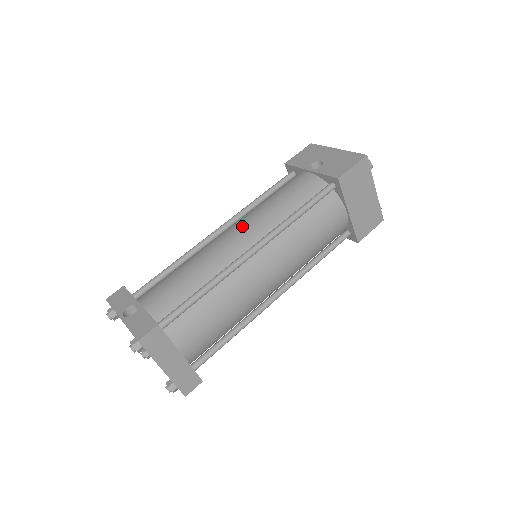
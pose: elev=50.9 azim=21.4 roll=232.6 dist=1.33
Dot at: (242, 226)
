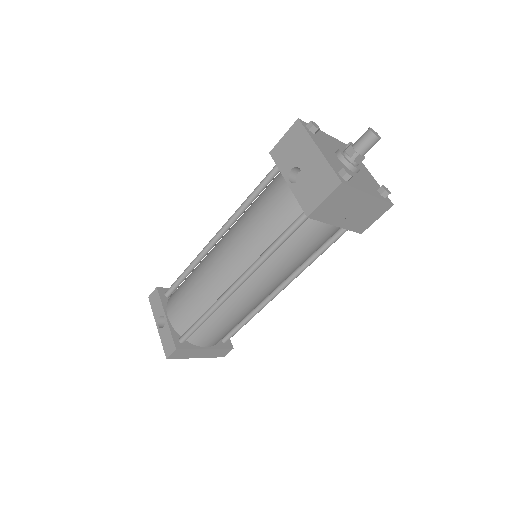
Dot at: (228, 251)
